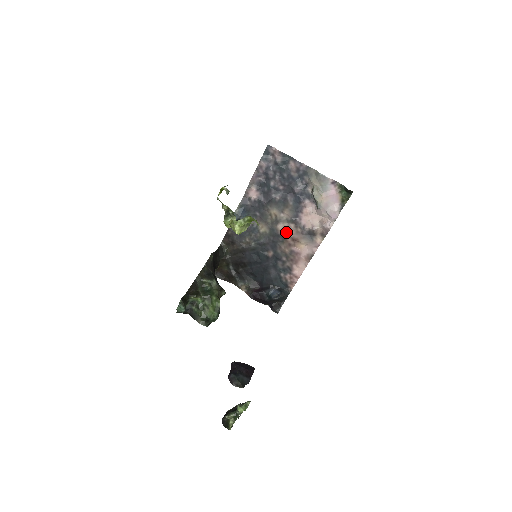
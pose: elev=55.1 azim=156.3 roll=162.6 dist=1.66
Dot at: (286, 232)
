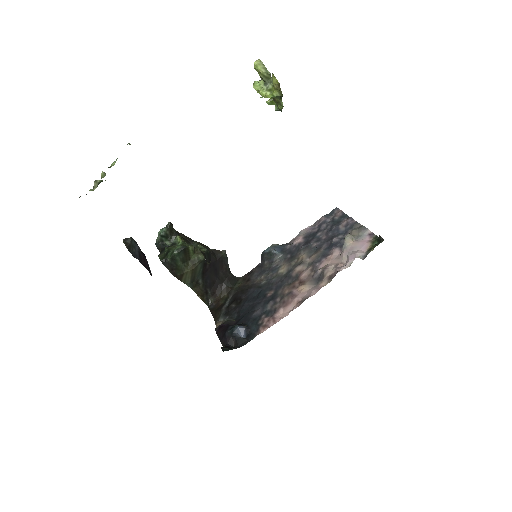
Dot at: (300, 274)
